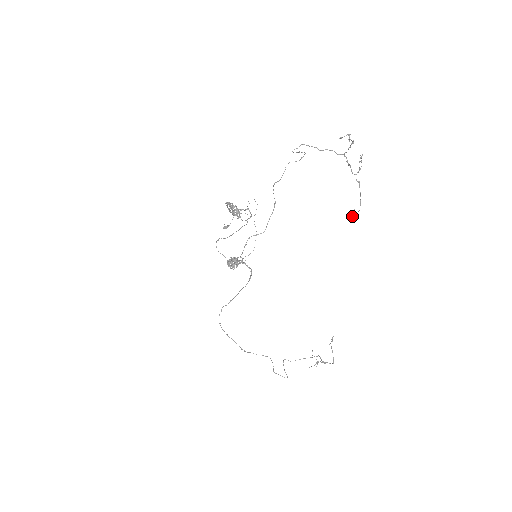
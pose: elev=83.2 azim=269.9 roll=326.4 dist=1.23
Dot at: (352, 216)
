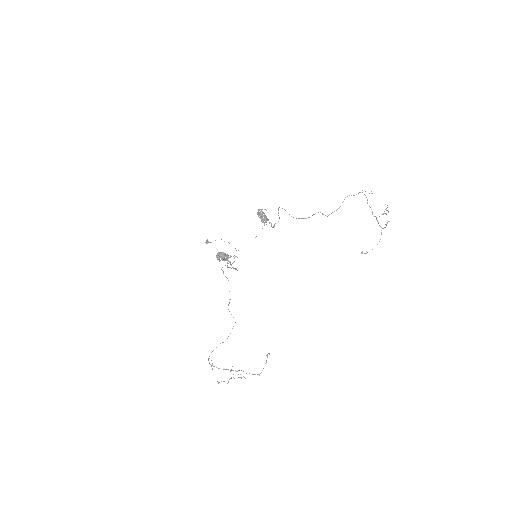
Dot at: occluded
